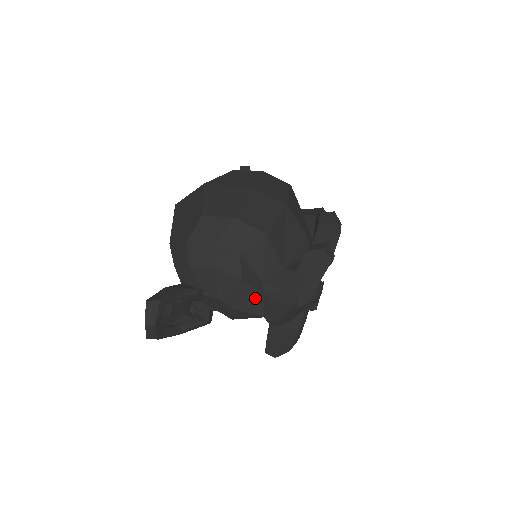
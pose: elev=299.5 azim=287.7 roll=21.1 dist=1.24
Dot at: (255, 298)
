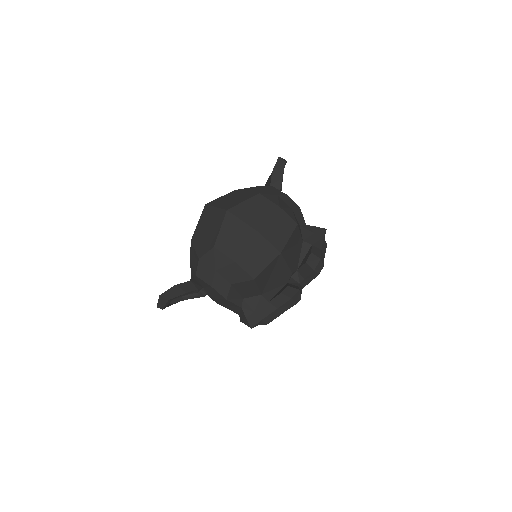
Dot at: (235, 307)
